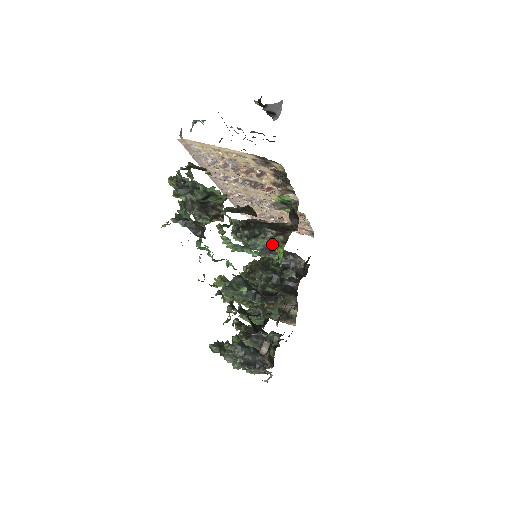
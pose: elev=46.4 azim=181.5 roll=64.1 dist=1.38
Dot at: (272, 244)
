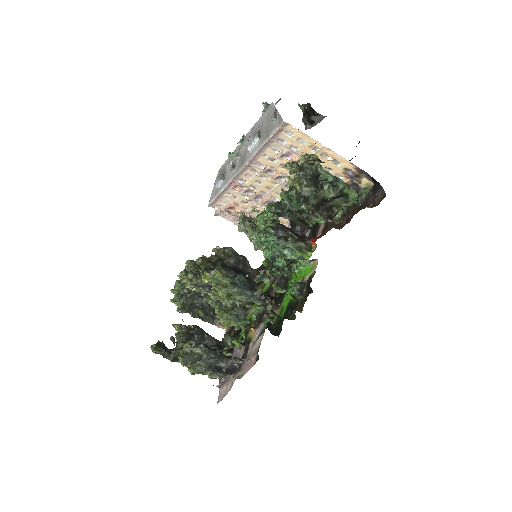
Dot at: (296, 249)
